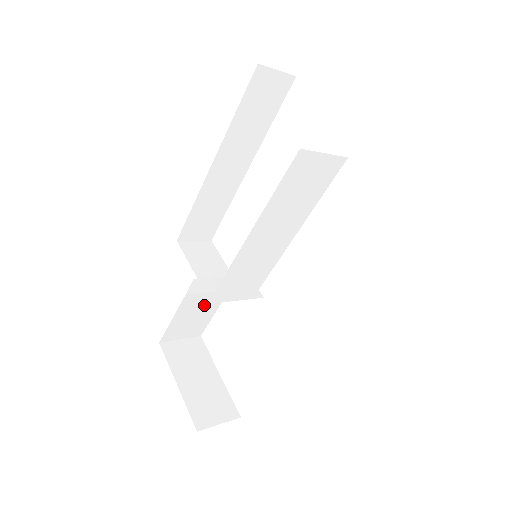
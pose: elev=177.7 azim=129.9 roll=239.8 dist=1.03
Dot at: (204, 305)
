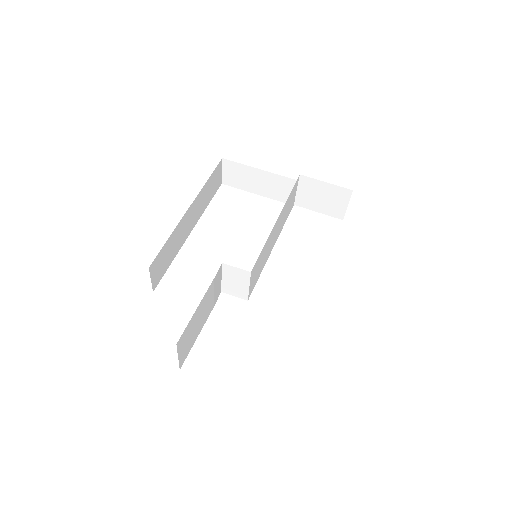
Dot at: (205, 312)
